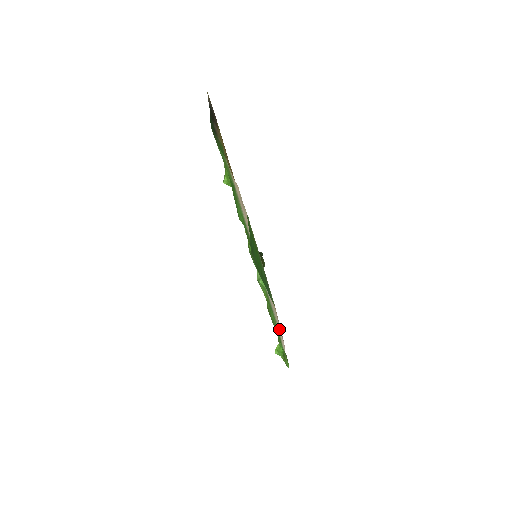
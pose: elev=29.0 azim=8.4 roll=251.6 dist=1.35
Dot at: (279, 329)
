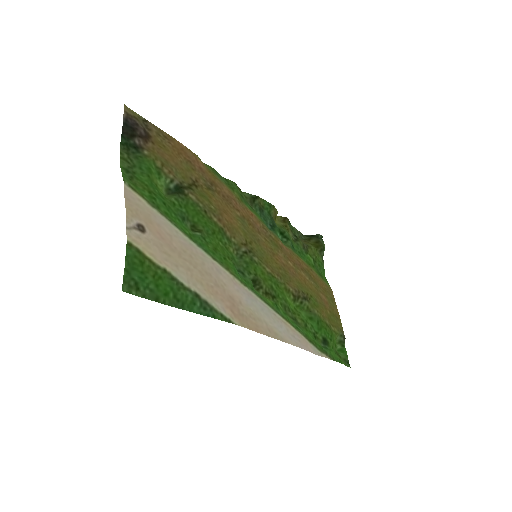
Dot at: (292, 334)
